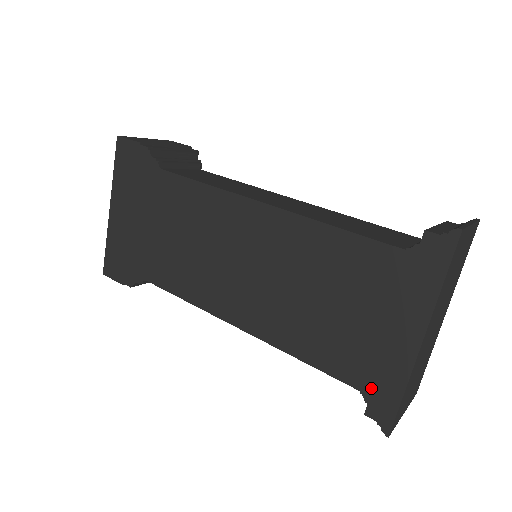
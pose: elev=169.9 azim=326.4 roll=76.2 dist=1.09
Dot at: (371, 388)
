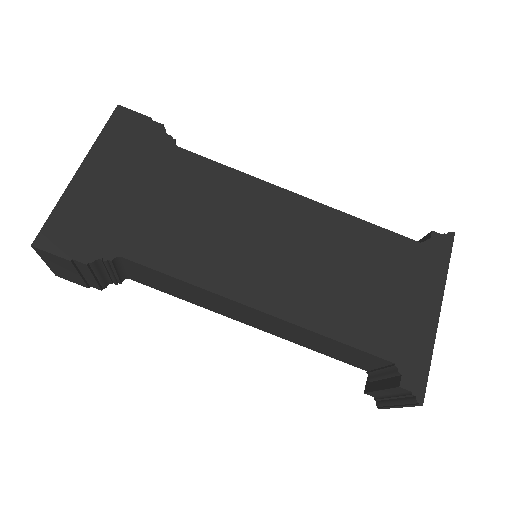
Dot at: (404, 358)
